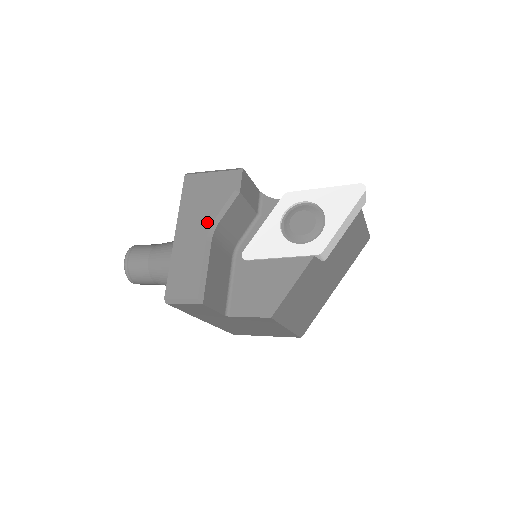
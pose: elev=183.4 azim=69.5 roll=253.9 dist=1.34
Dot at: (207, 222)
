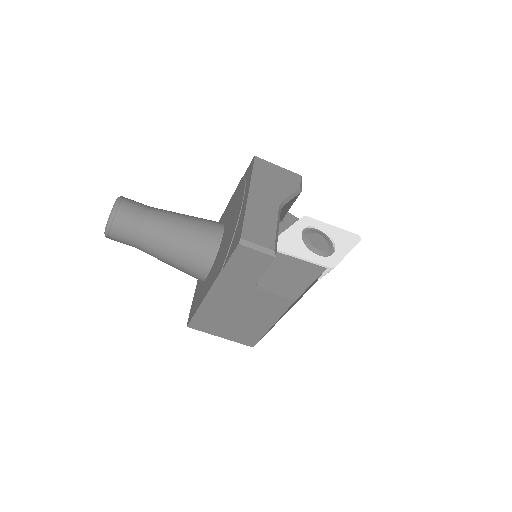
Dot at: (278, 198)
